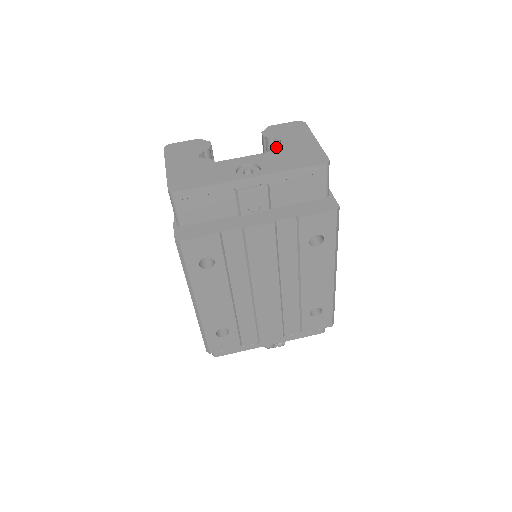
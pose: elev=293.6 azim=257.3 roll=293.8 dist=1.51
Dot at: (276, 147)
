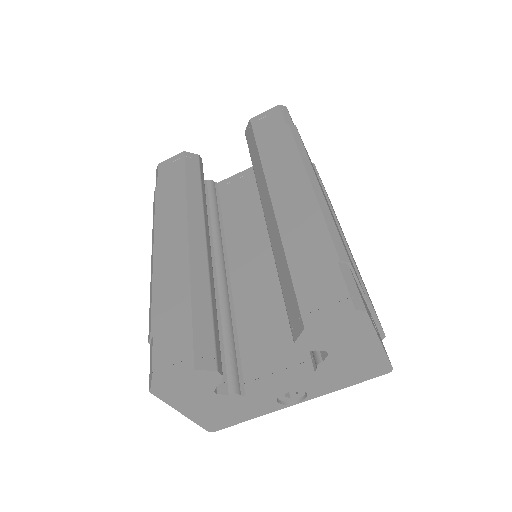
Dot at: (322, 365)
